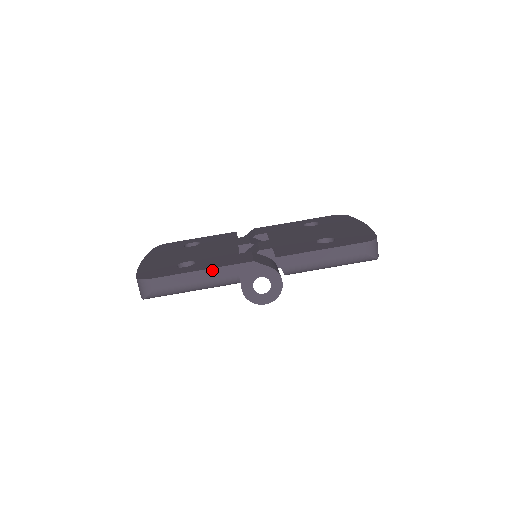
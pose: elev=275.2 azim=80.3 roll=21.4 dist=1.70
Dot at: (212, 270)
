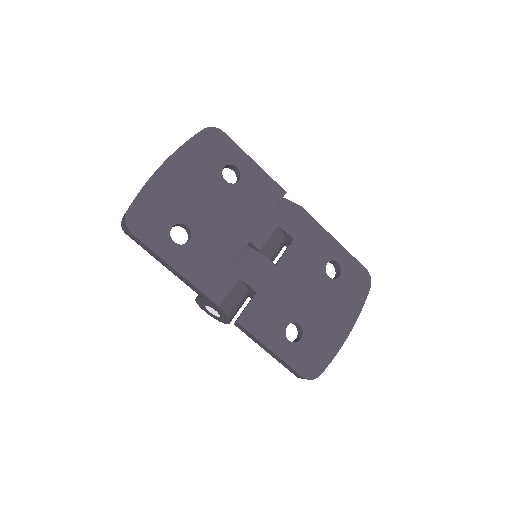
Dot at: (184, 278)
